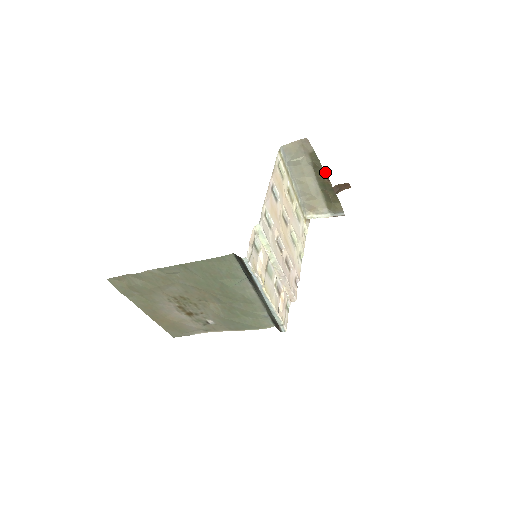
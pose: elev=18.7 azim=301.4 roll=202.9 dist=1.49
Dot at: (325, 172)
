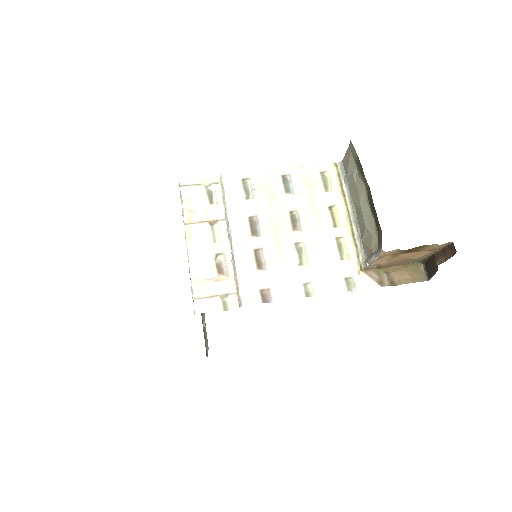
Dot at: occluded
